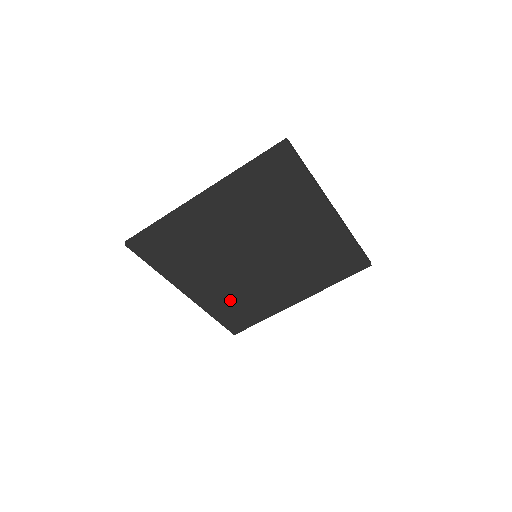
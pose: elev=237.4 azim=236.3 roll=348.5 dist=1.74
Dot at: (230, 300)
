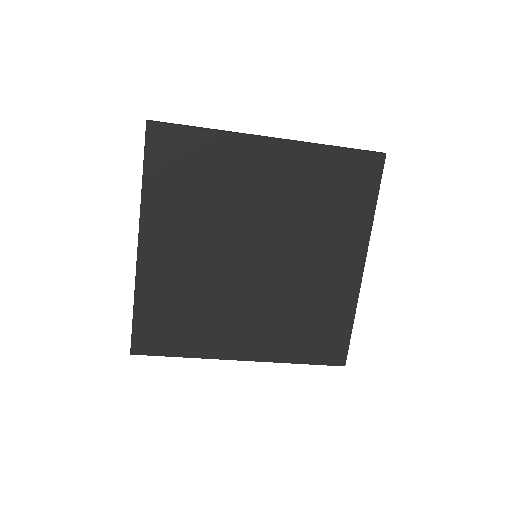
Dot at: (290, 328)
